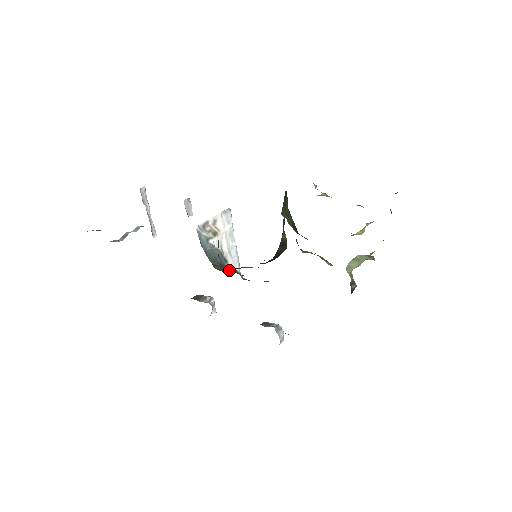
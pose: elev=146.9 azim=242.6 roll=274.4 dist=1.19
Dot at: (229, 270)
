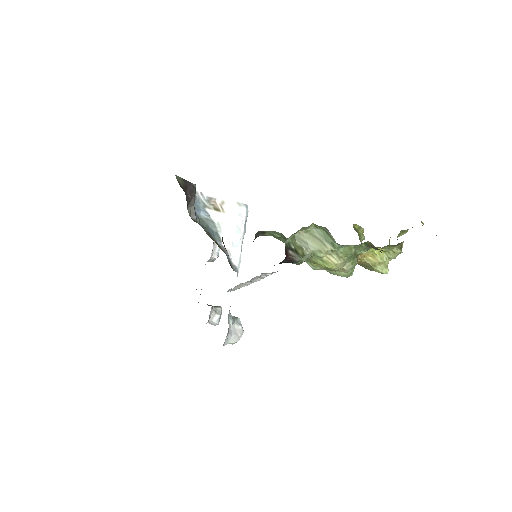
Dot at: (212, 239)
